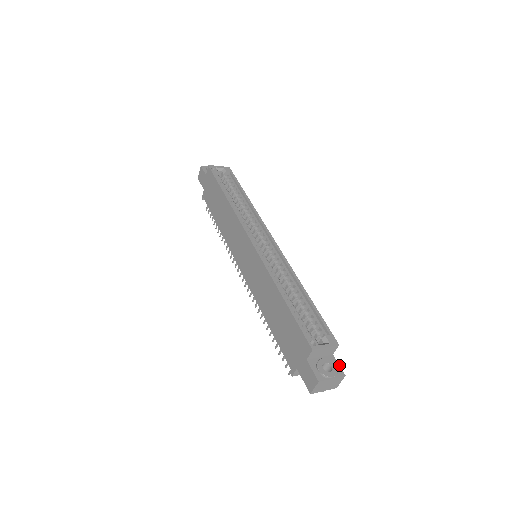
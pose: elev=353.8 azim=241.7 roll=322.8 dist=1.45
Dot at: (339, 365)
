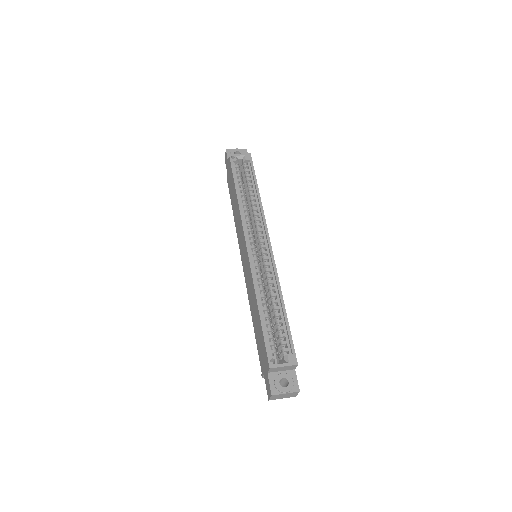
Dot at: (297, 380)
